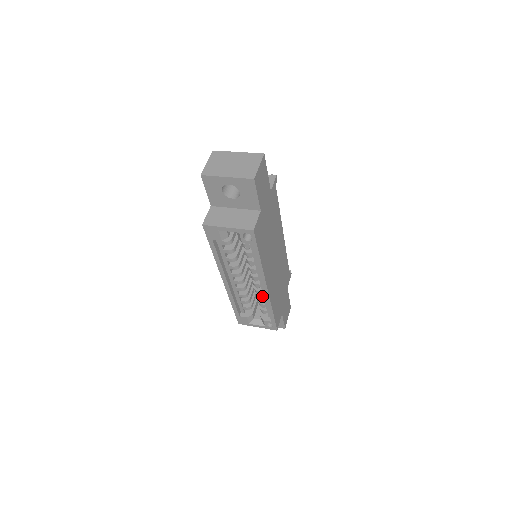
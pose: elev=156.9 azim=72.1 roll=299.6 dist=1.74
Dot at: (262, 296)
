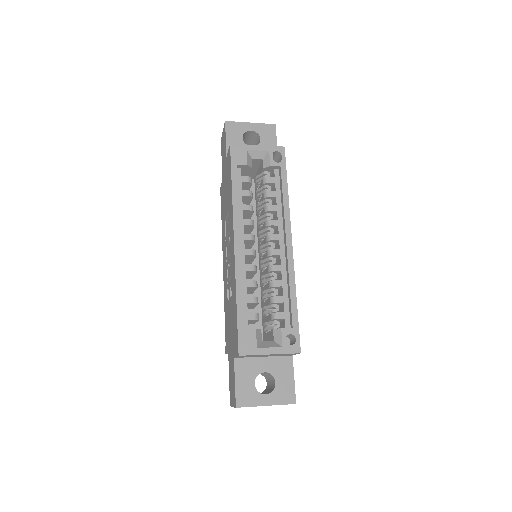
Dot at: (278, 280)
